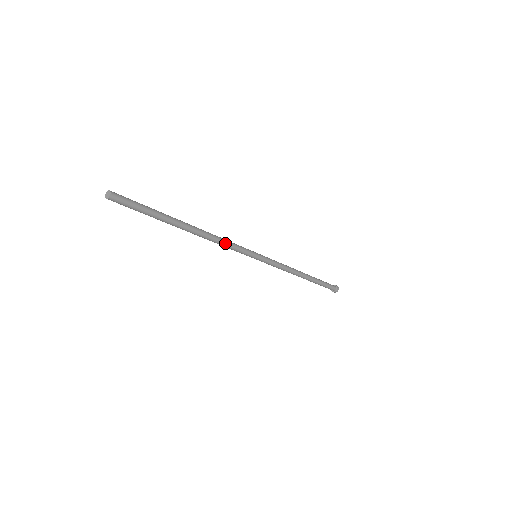
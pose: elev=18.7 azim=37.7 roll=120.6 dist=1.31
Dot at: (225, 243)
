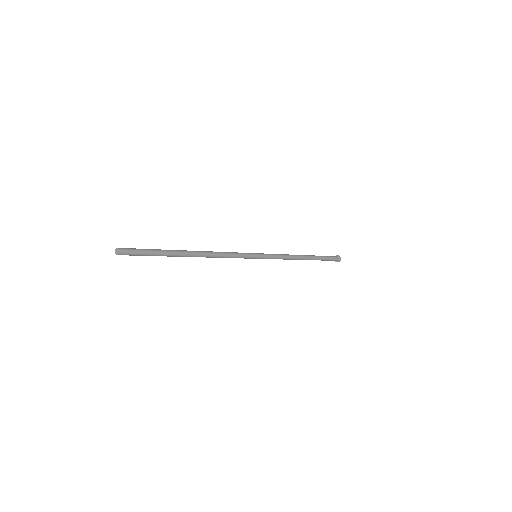
Dot at: (225, 254)
